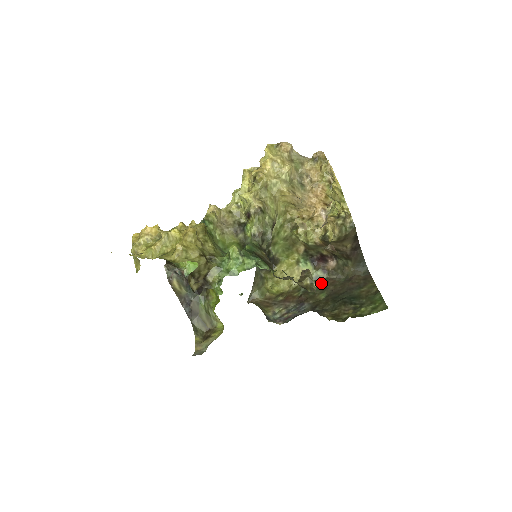
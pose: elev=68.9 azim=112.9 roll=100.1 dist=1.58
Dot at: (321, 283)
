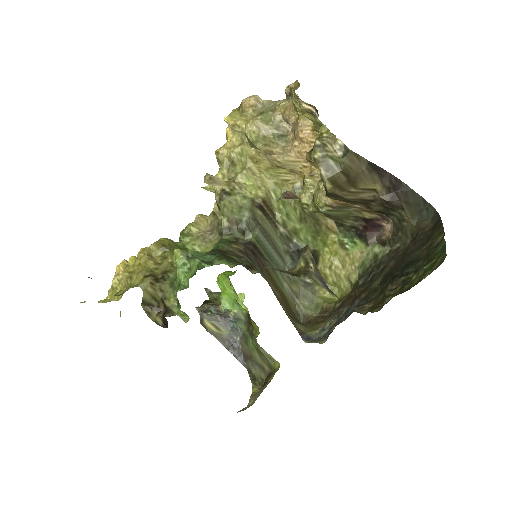
Dot at: (381, 263)
